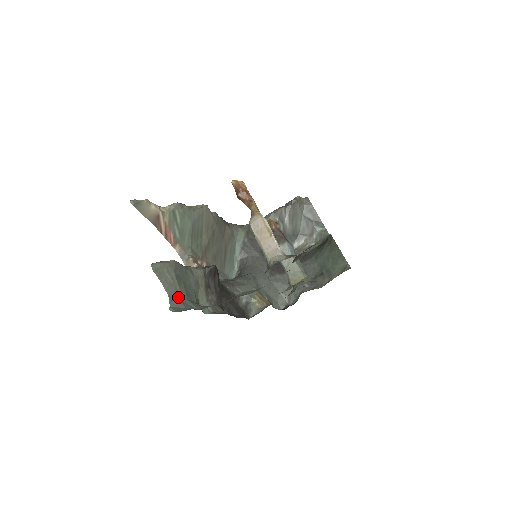
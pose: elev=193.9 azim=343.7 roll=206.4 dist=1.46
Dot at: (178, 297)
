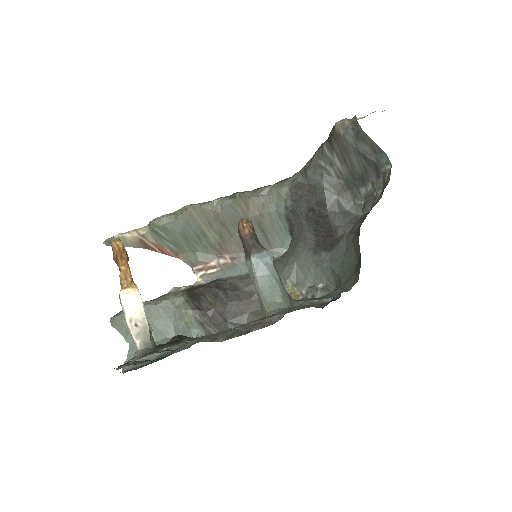
Dot at: occluded
